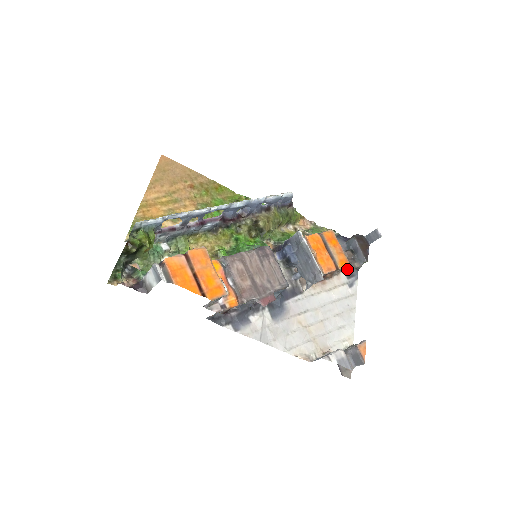
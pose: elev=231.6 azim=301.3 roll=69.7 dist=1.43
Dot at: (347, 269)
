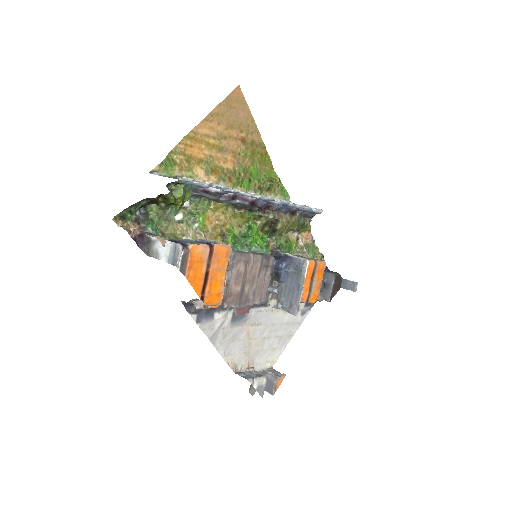
Dot at: occluded
